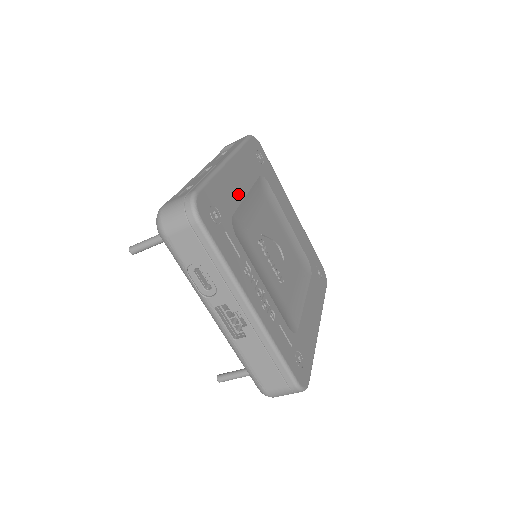
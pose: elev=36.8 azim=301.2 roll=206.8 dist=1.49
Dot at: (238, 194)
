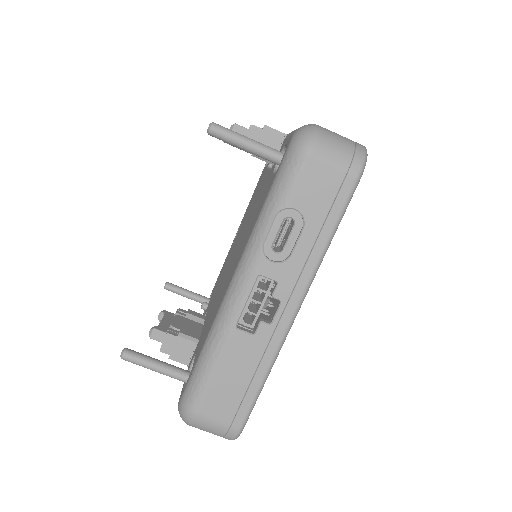
Dot at: occluded
